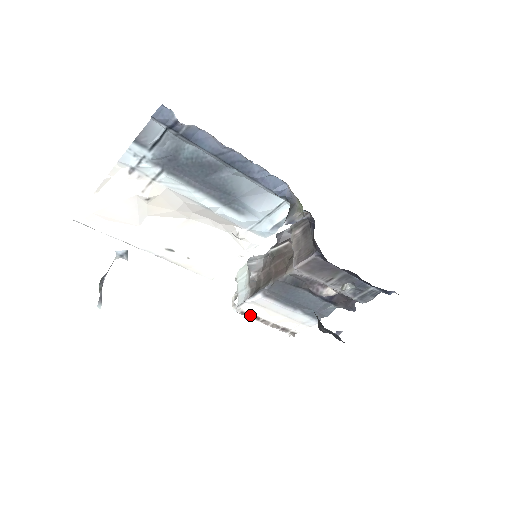
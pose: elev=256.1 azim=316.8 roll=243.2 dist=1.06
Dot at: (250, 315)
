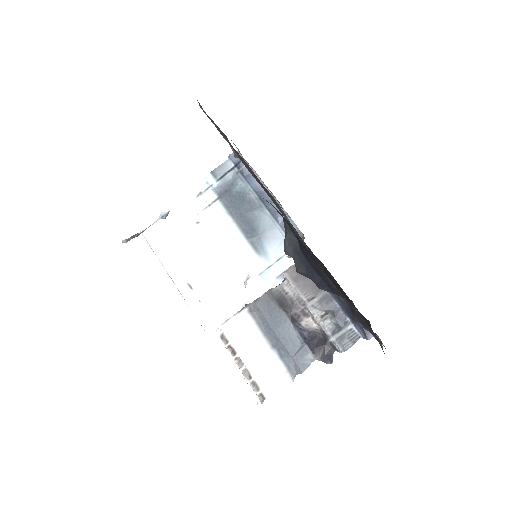
Dot at: (228, 344)
